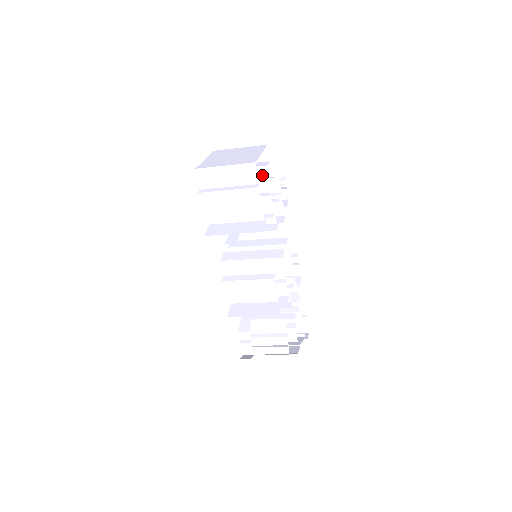
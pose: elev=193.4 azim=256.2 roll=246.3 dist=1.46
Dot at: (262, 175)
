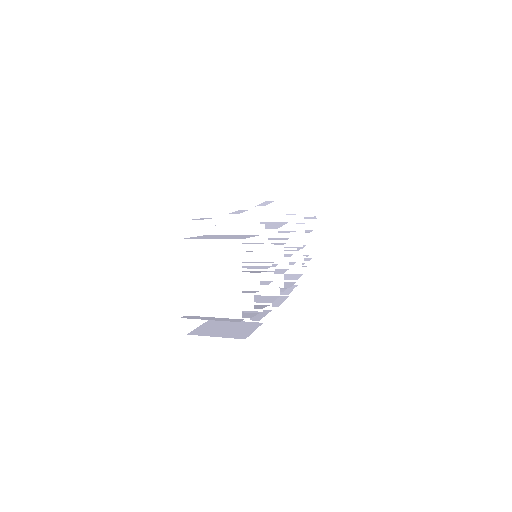
Dot at: occluded
